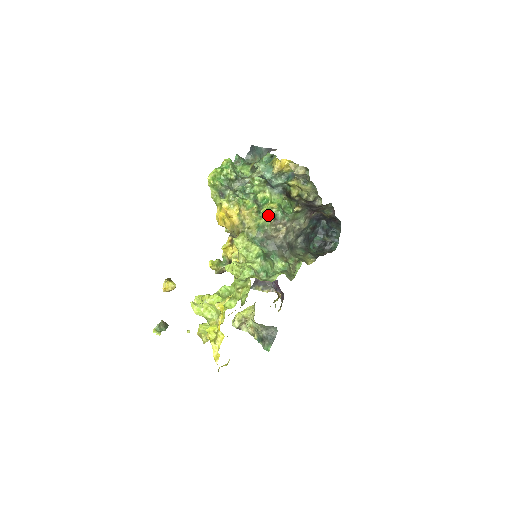
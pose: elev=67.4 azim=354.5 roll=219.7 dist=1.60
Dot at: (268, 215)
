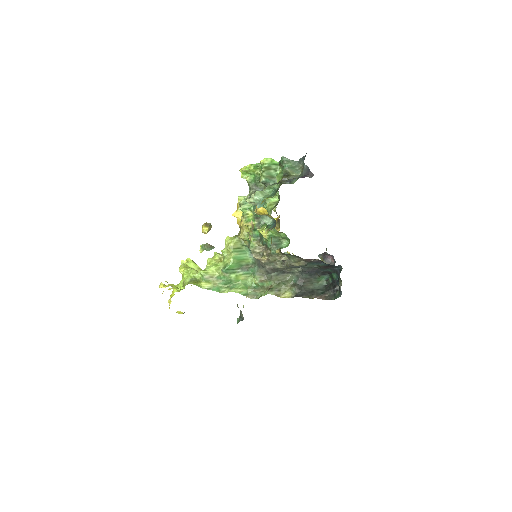
Dot at: (261, 237)
